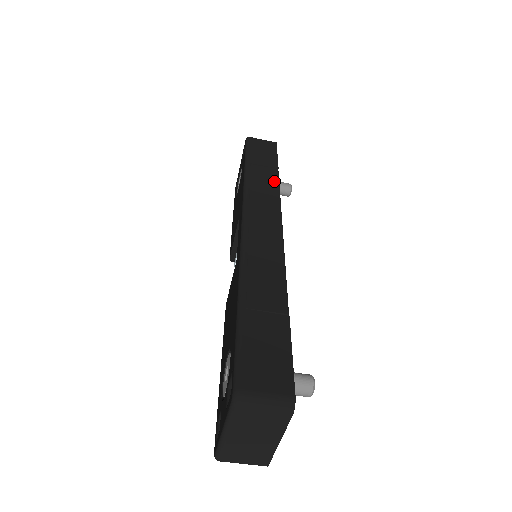
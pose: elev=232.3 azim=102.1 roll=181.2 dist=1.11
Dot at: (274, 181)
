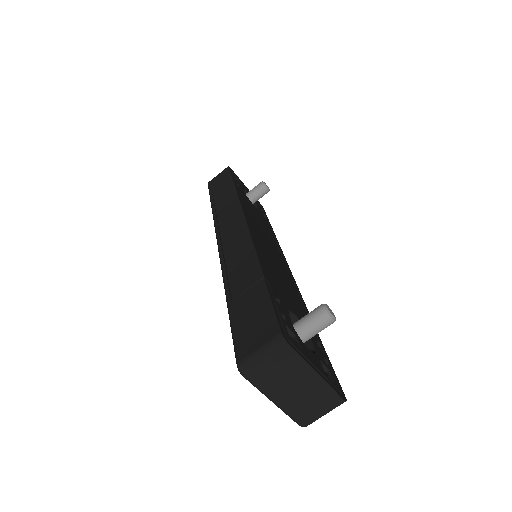
Dot at: (232, 194)
